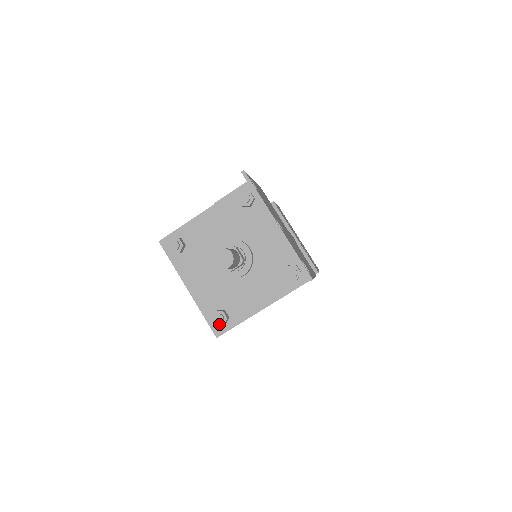
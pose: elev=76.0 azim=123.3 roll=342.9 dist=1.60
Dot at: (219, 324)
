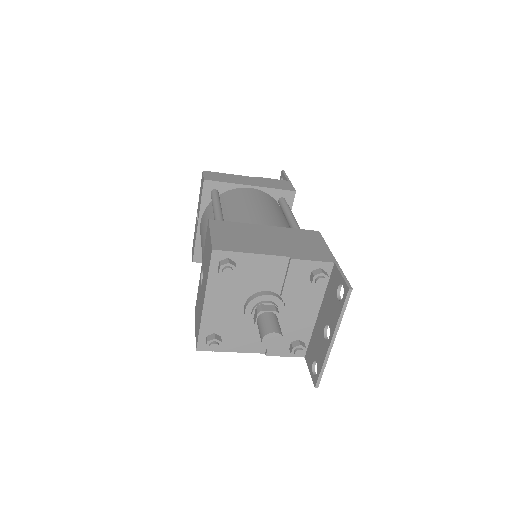
Dot at: (210, 349)
